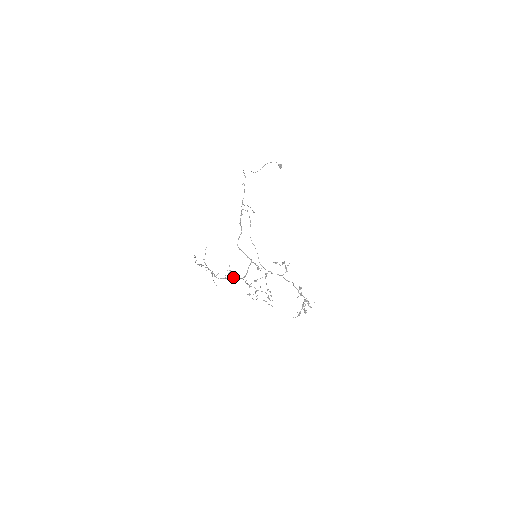
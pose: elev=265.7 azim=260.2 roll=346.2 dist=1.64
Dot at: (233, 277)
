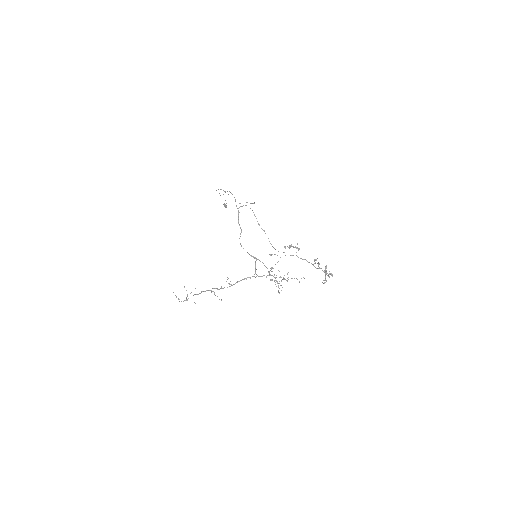
Dot at: (242, 279)
